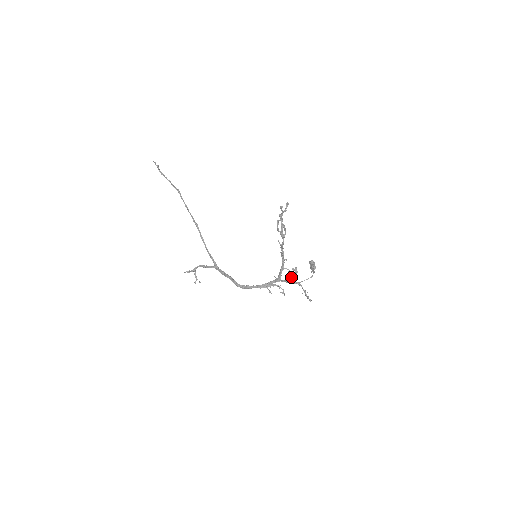
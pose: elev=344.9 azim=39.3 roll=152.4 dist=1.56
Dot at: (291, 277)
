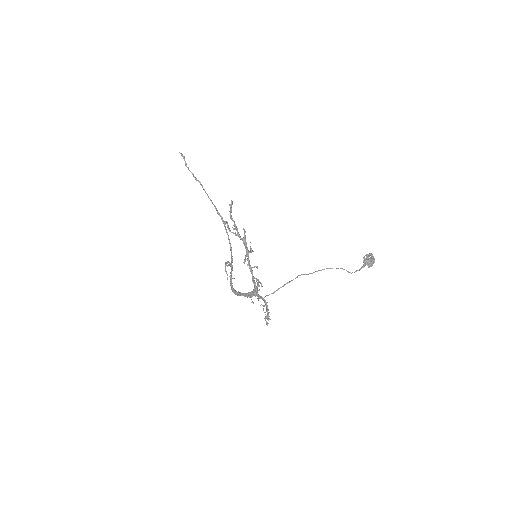
Dot at: (253, 291)
